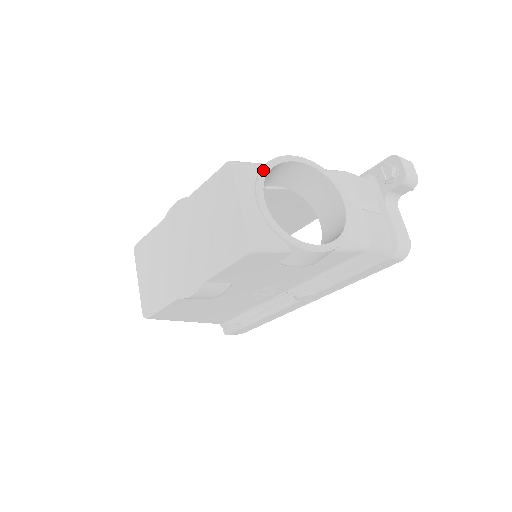
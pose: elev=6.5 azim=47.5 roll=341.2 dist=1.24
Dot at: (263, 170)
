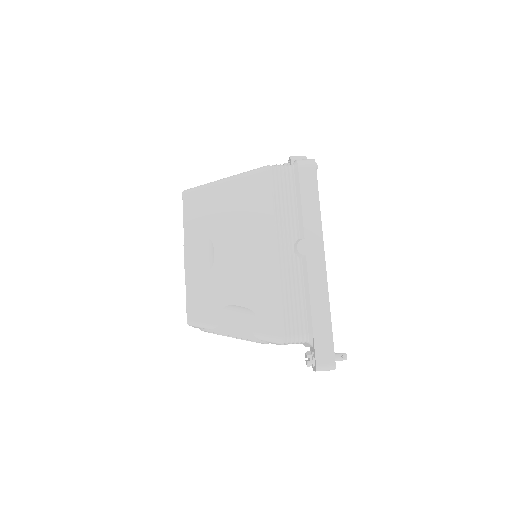
Dot at: occluded
